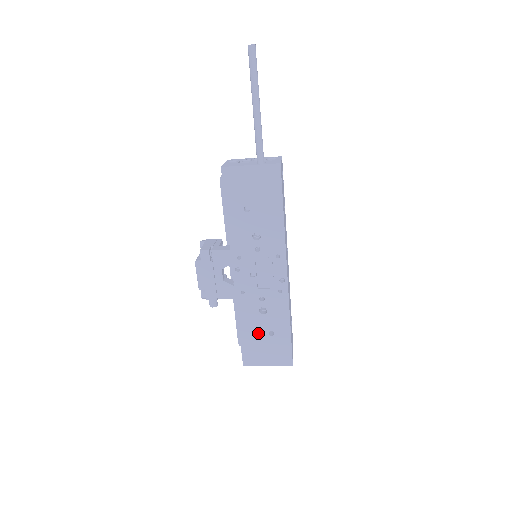
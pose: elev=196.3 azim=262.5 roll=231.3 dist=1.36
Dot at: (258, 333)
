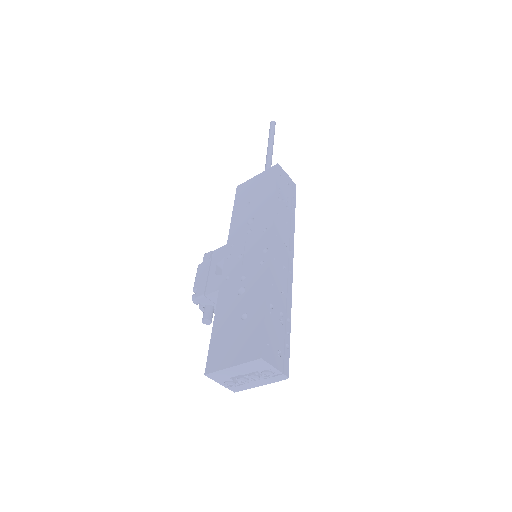
Dot at: (231, 321)
